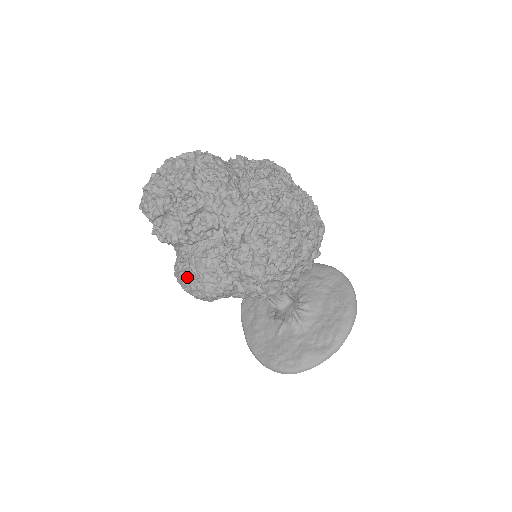
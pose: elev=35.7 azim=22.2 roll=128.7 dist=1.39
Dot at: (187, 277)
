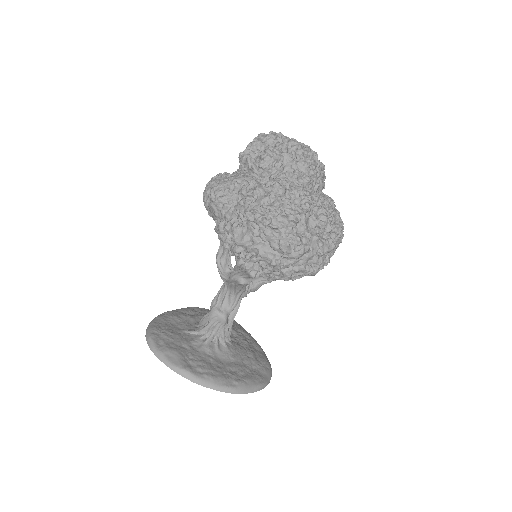
Dot at: (220, 177)
